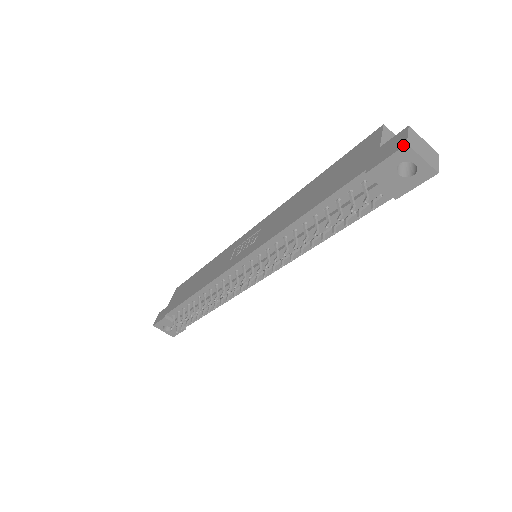
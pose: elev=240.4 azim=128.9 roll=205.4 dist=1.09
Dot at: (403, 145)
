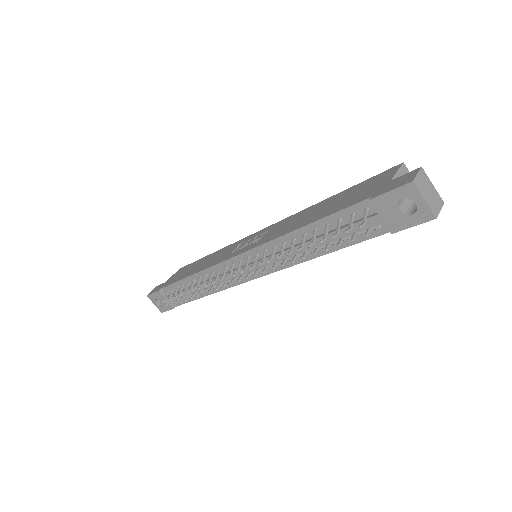
Dot at: (409, 182)
